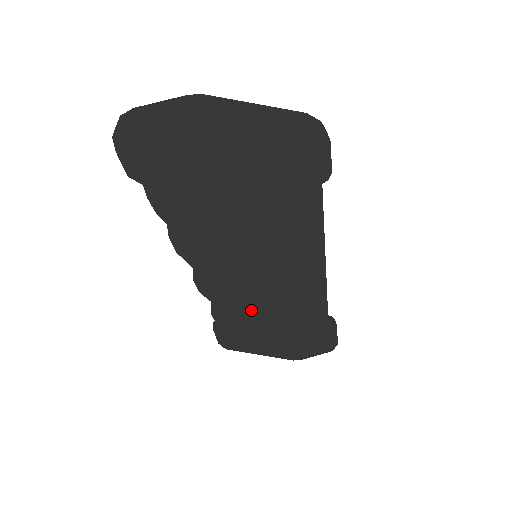
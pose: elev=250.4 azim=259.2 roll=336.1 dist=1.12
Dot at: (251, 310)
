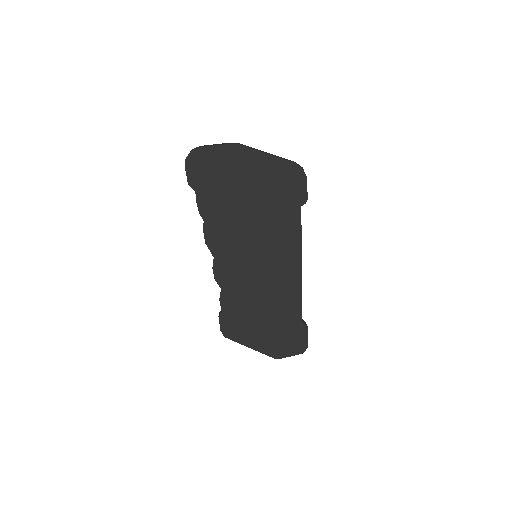
Dot at: (248, 301)
